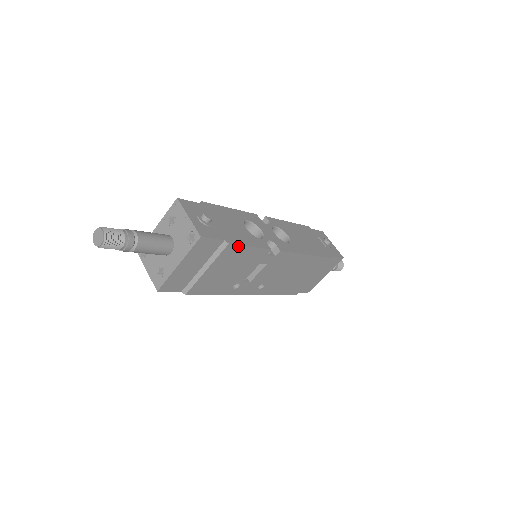
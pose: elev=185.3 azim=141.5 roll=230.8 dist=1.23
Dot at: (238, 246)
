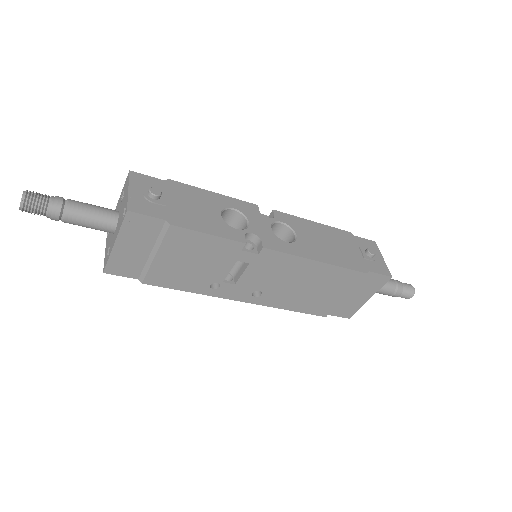
Dot at: (188, 230)
